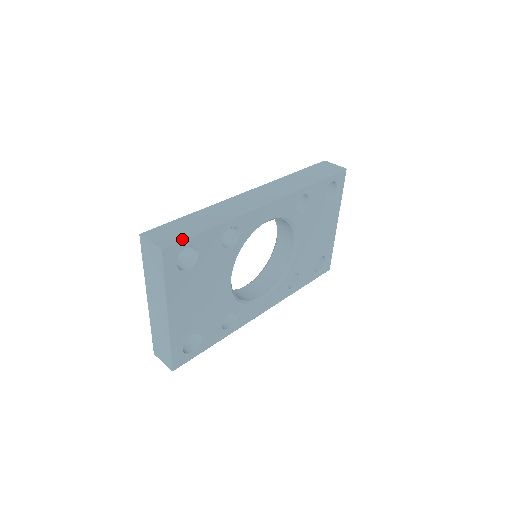
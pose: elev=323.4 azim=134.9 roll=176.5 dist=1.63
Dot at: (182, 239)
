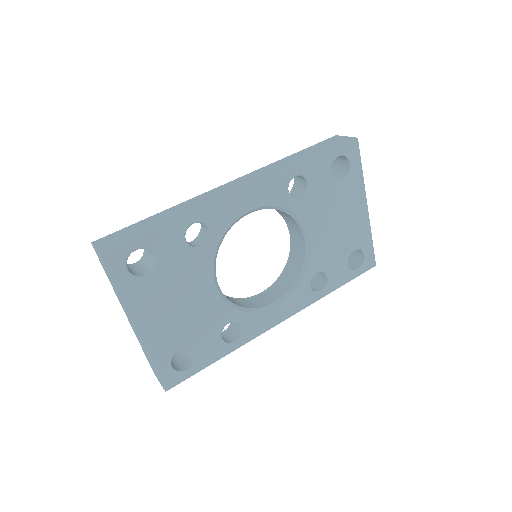
Dot at: (126, 241)
